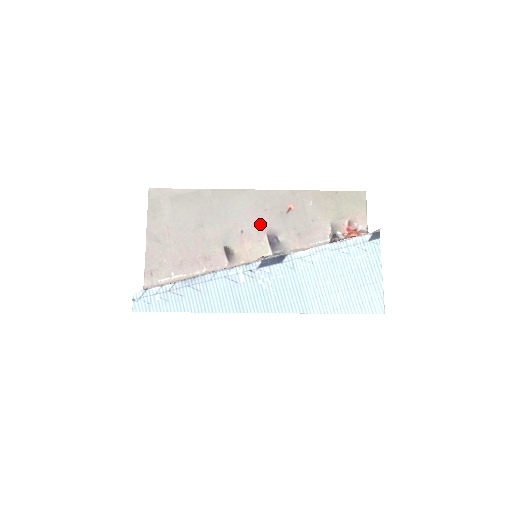
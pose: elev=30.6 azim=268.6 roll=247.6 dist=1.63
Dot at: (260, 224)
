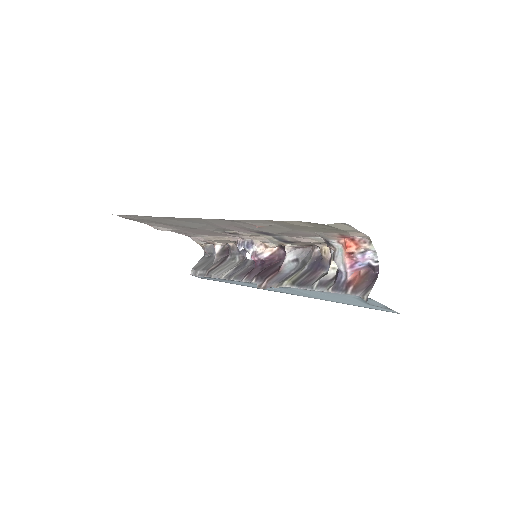
Dot at: (238, 229)
